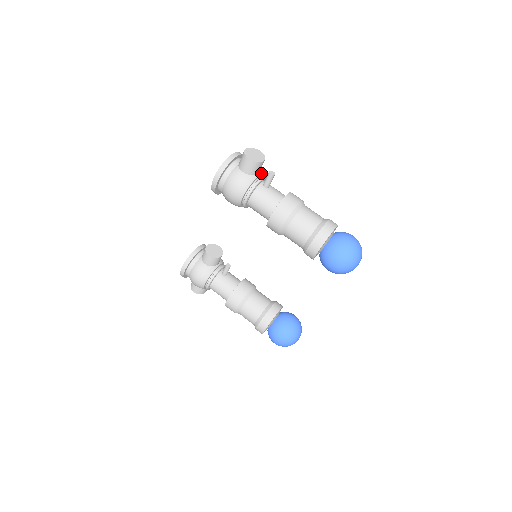
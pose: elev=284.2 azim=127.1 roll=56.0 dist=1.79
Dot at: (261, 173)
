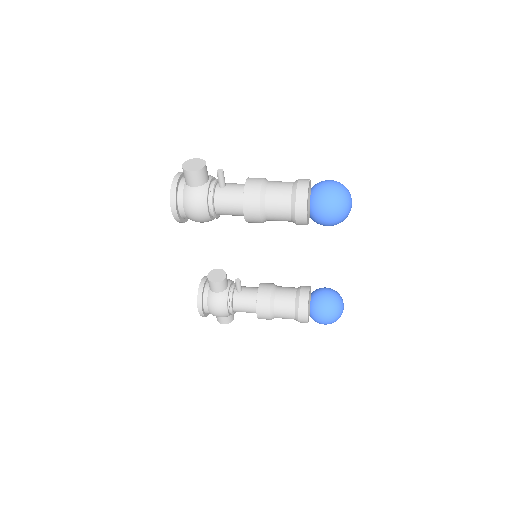
Dot at: (211, 178)
